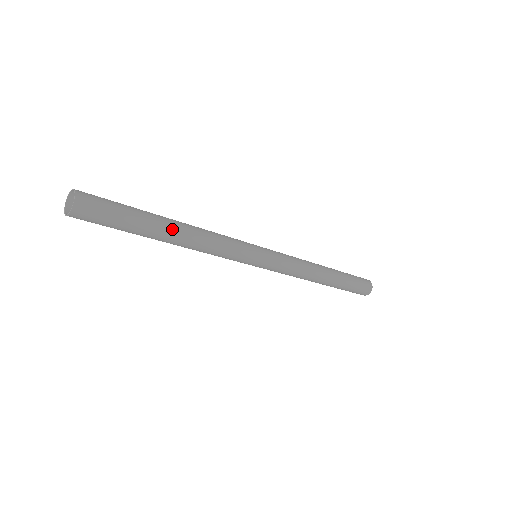
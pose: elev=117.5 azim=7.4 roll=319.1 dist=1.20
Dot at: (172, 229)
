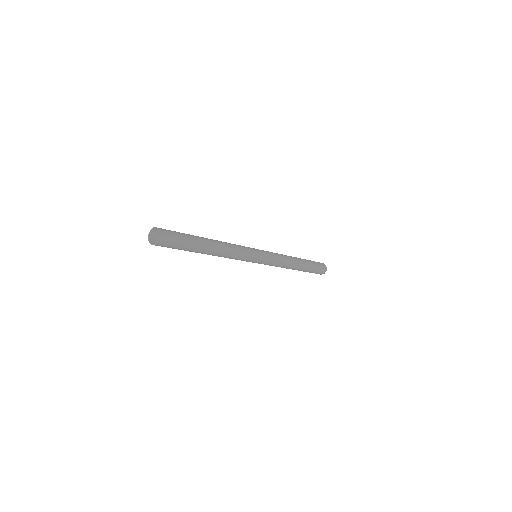
Dot at: (210, 242)
